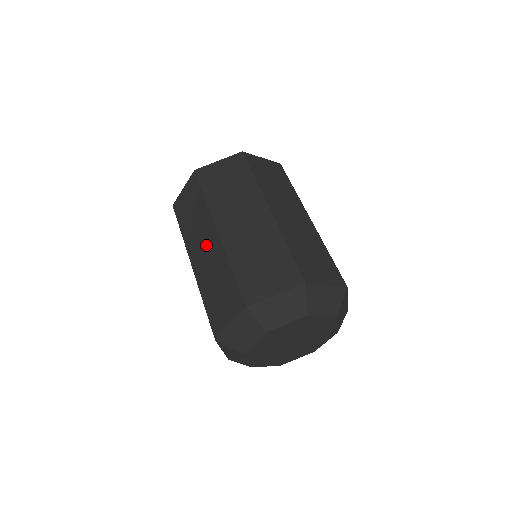
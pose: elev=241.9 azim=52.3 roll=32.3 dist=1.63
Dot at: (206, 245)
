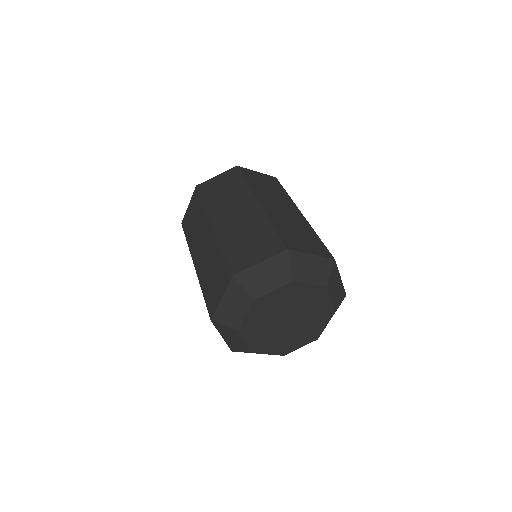
Dot at: (204, 241)
